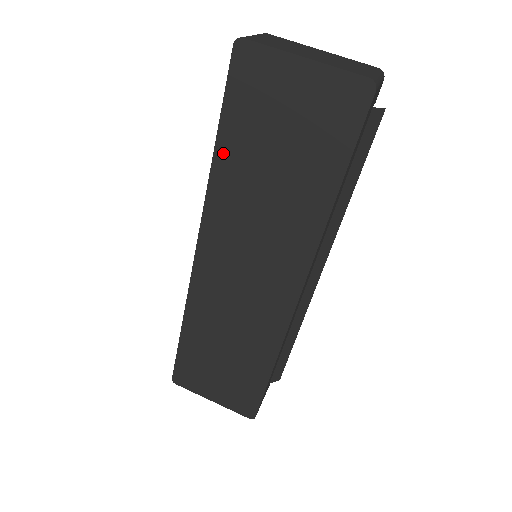
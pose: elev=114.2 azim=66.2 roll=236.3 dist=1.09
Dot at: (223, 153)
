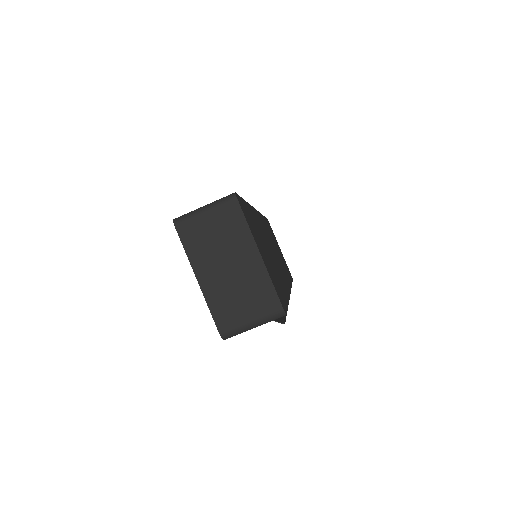
Dot at: occluded
